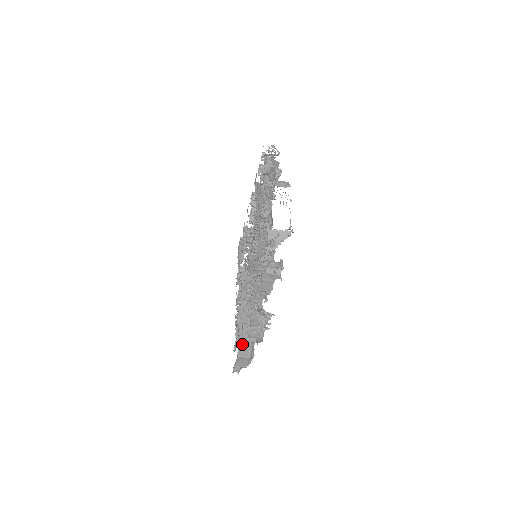
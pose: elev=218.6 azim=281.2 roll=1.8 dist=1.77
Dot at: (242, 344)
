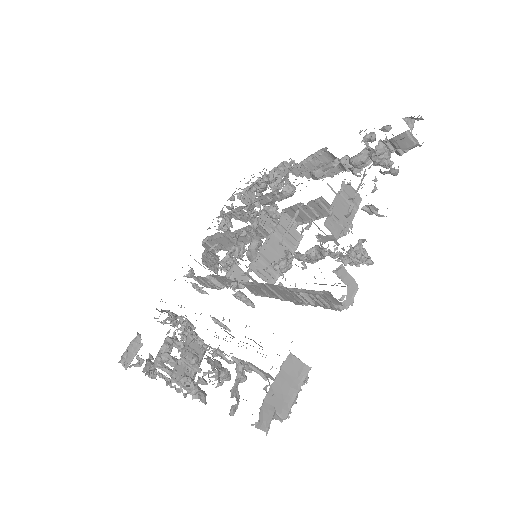
Dot at: occluded
